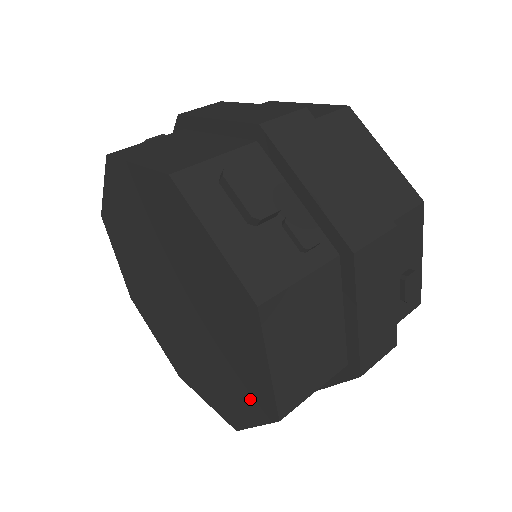
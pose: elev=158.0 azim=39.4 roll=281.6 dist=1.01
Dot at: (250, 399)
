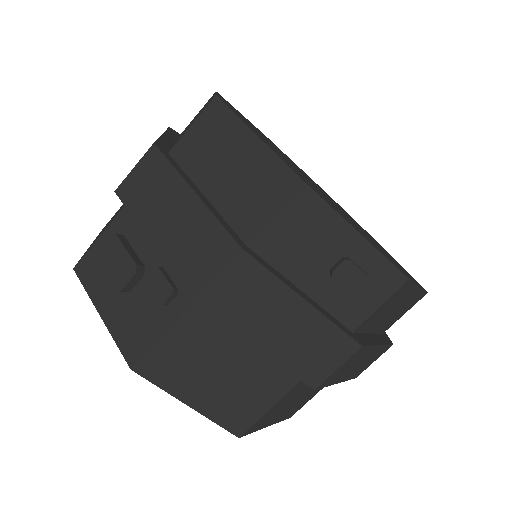
Dot at: occluded
